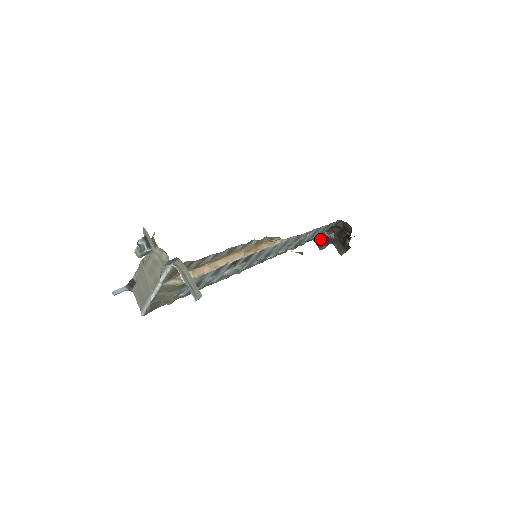
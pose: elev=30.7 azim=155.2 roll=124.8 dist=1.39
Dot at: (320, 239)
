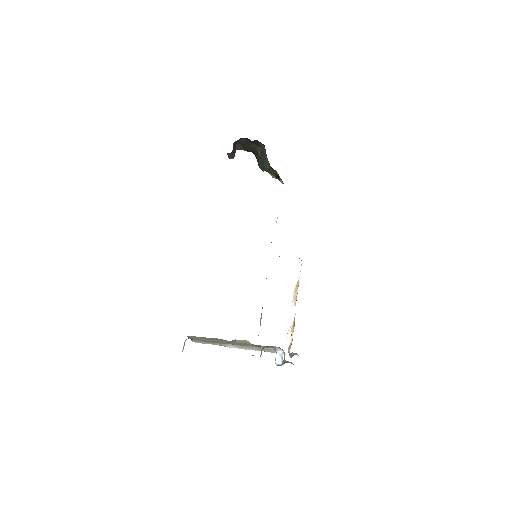
Dot at: (233, 152)
